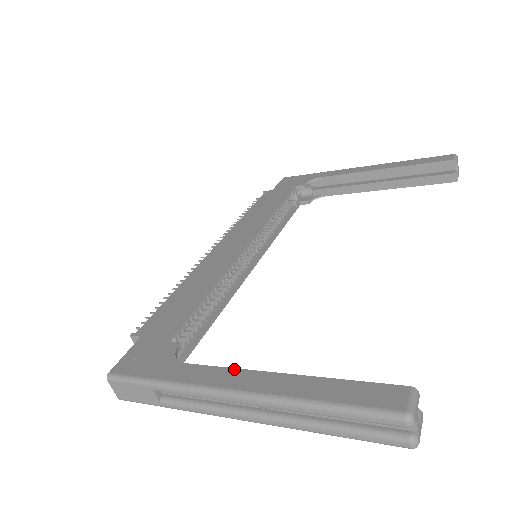
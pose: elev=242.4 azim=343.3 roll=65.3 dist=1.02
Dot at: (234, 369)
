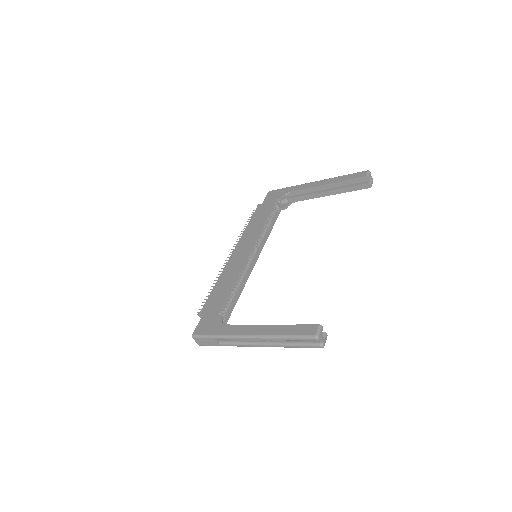
Dot at: (249, 326)
